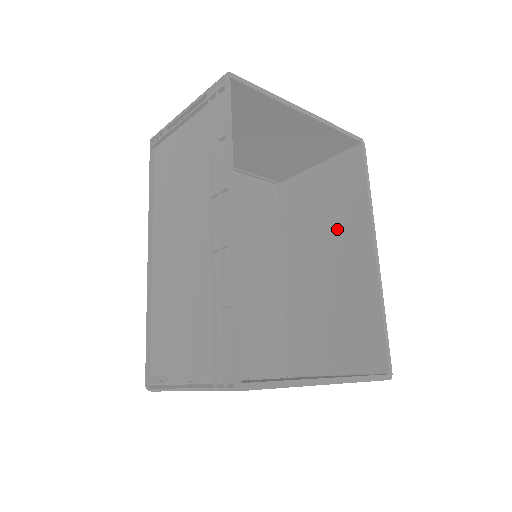
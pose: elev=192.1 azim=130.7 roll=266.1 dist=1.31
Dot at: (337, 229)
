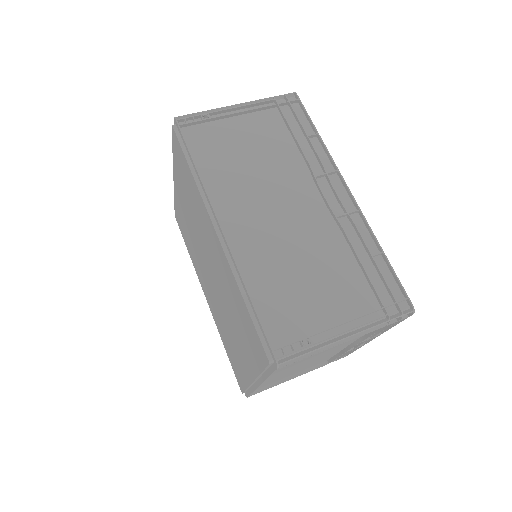
Dot at: occluded
